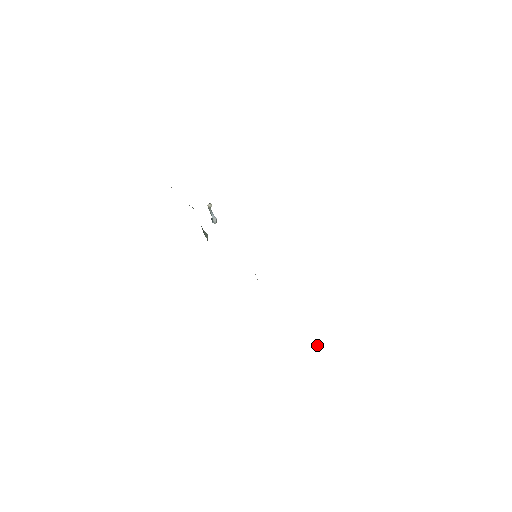
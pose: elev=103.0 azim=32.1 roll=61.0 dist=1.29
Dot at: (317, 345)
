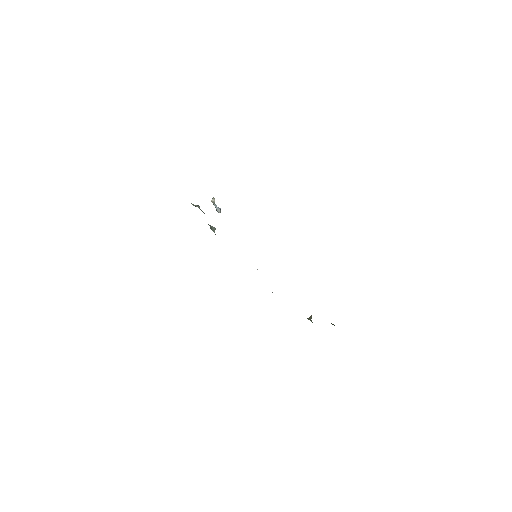
Dot at: (309, 319)
